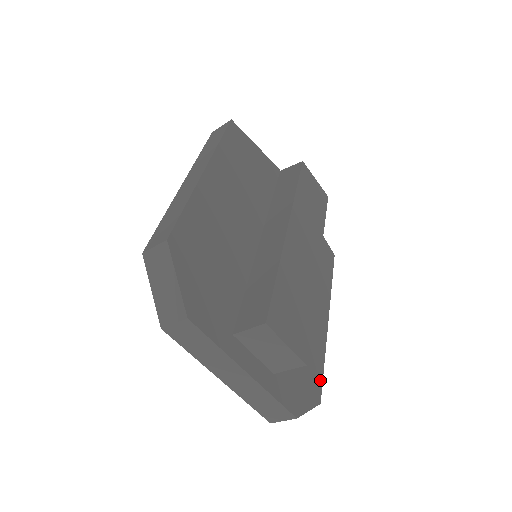
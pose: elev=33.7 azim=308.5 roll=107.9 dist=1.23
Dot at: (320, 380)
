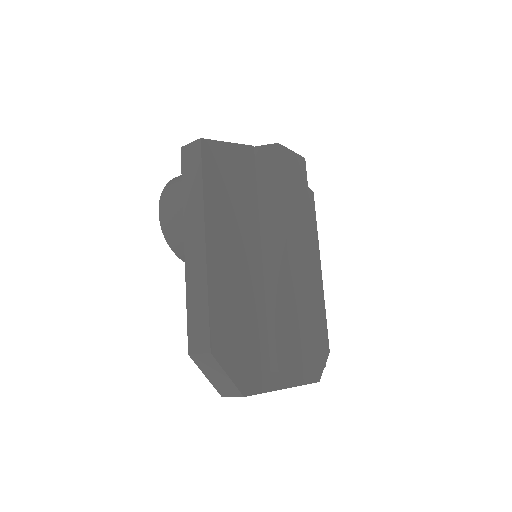
Dot at: (326, 334)
